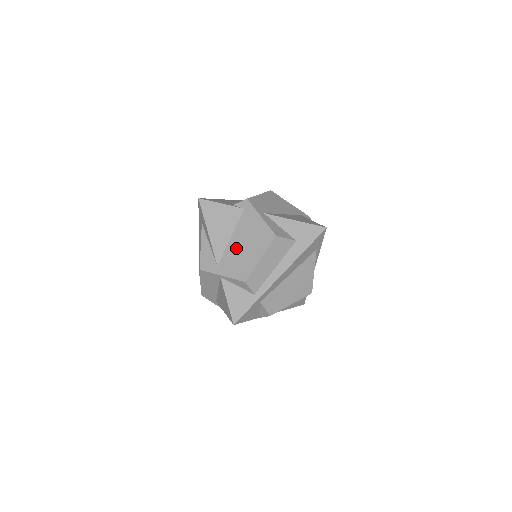
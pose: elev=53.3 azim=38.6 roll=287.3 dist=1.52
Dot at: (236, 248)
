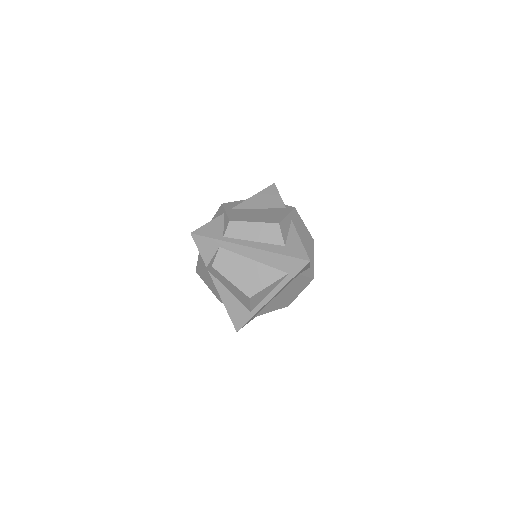
Dot at: (253, 212)
